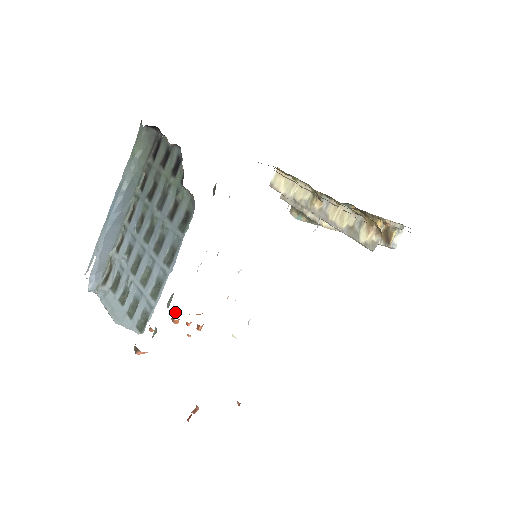
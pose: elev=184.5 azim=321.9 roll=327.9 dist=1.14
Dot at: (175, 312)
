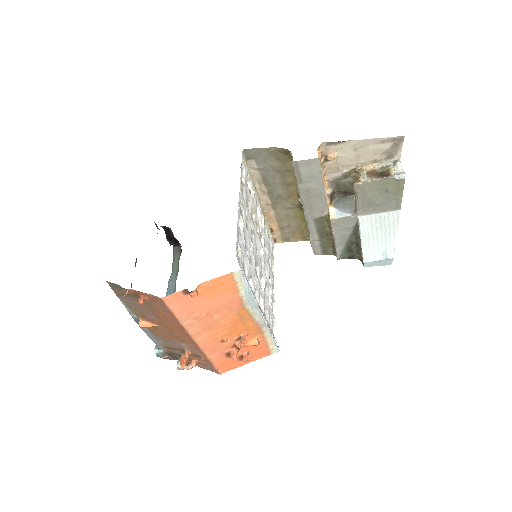
Dot at: (243, 359)
